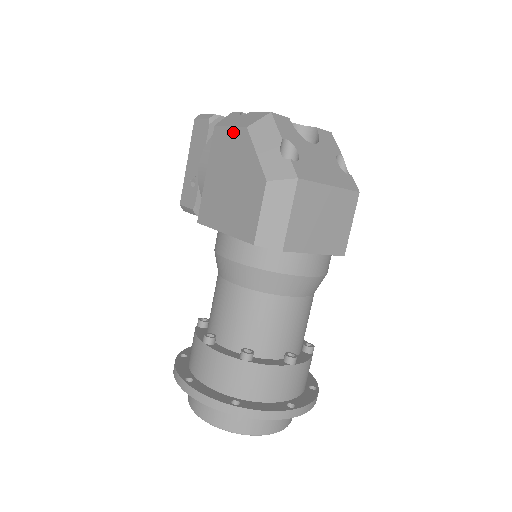
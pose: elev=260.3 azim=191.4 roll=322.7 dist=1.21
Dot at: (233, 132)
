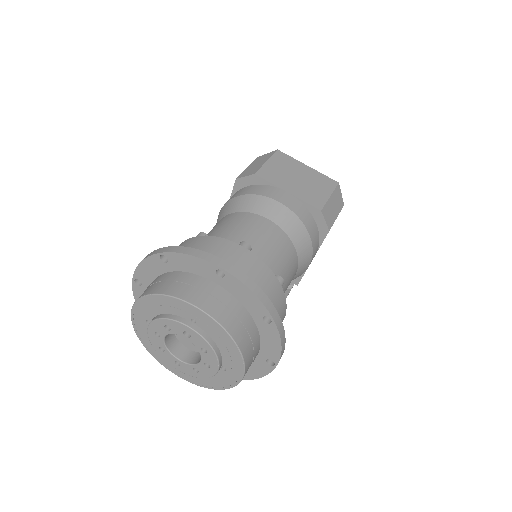
Dot at: occluded
